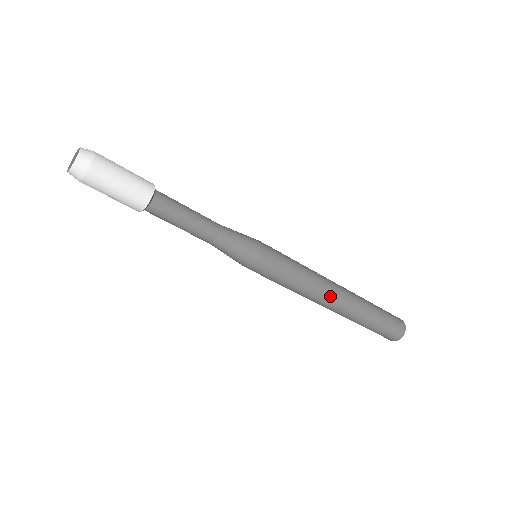
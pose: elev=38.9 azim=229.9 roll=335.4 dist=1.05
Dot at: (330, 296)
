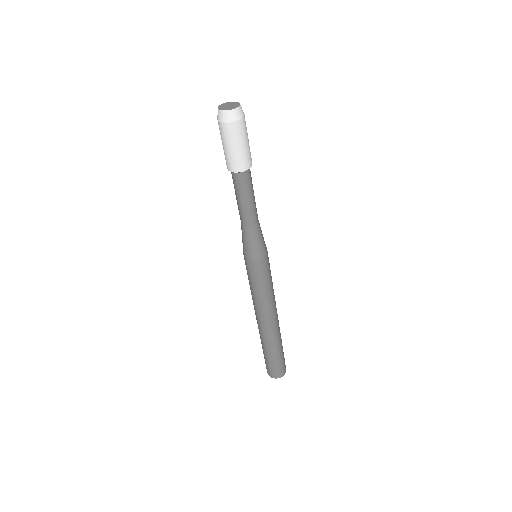
Dot at: (276, 309)
